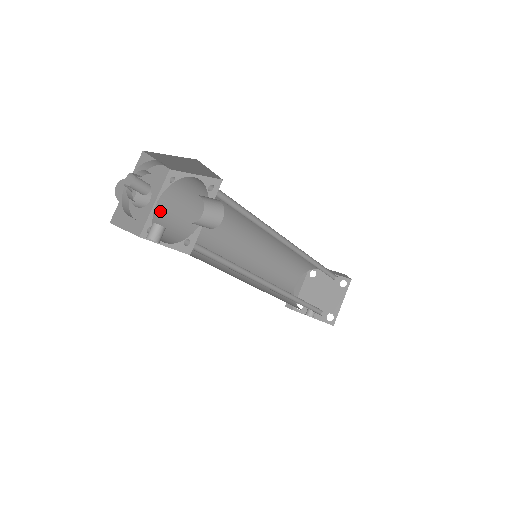
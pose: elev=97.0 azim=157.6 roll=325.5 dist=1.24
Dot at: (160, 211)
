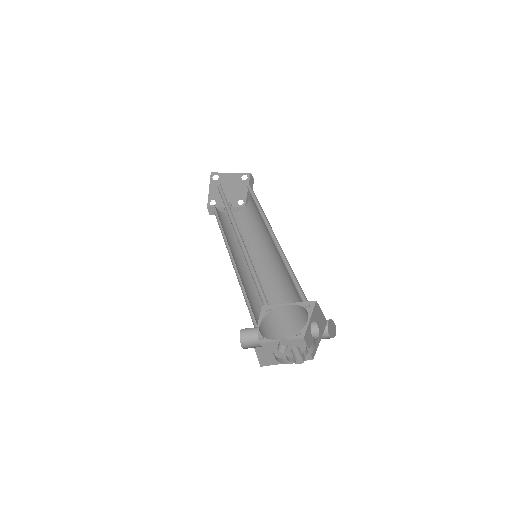
Dot at: occluded
